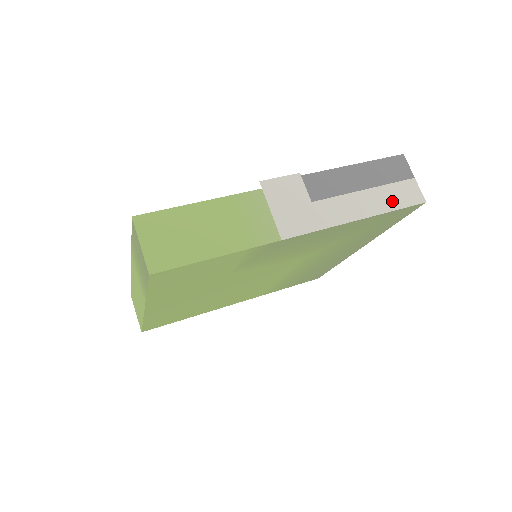
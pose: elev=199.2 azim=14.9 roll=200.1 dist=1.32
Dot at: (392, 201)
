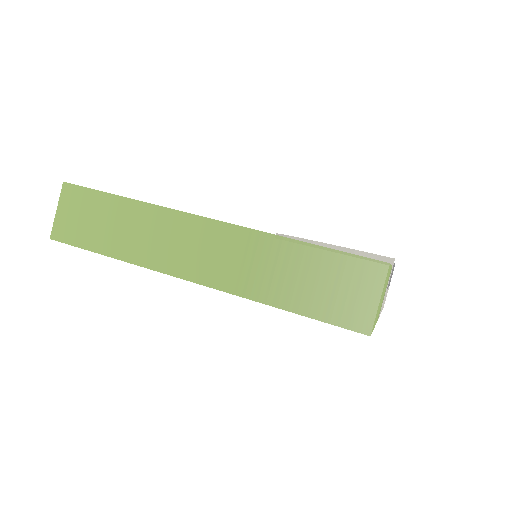
Dot at: occluded
